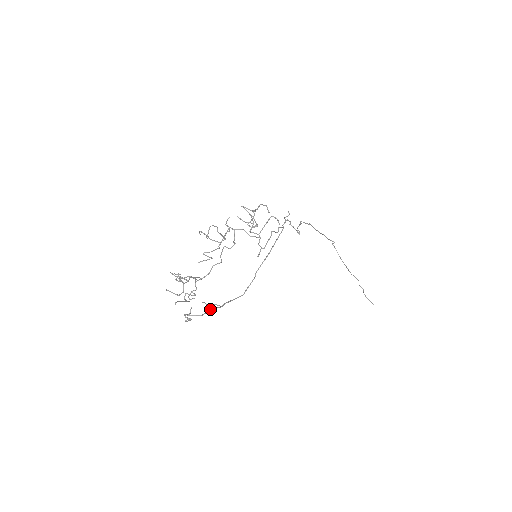
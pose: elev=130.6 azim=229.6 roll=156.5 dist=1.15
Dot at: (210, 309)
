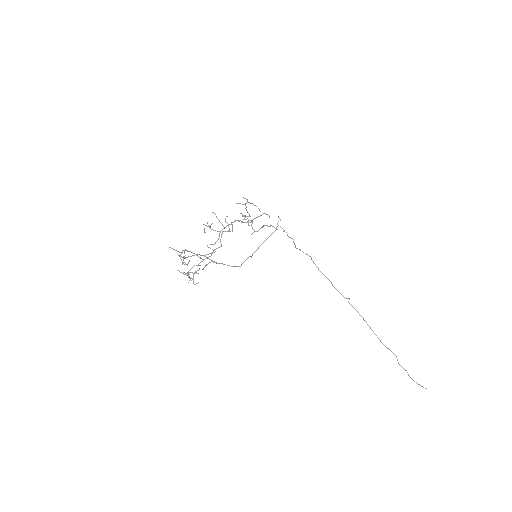
Dot at: (205, 256)
